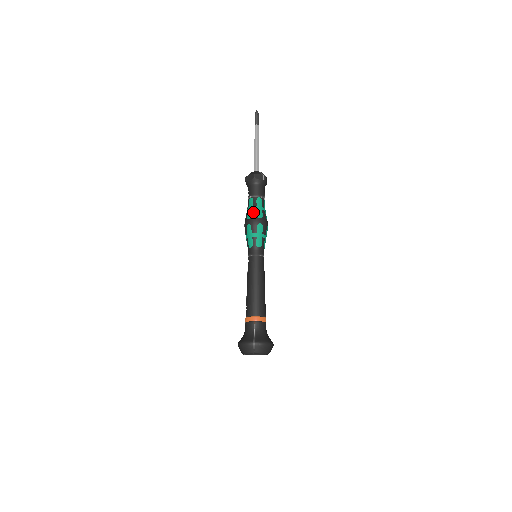
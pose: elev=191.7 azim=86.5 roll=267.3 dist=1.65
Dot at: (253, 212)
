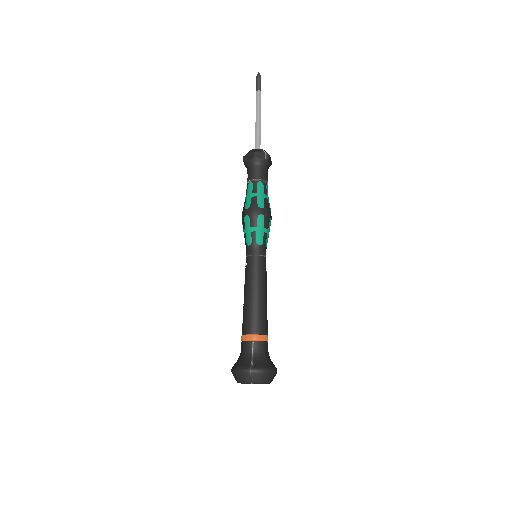
Dot at: (252, 200)
